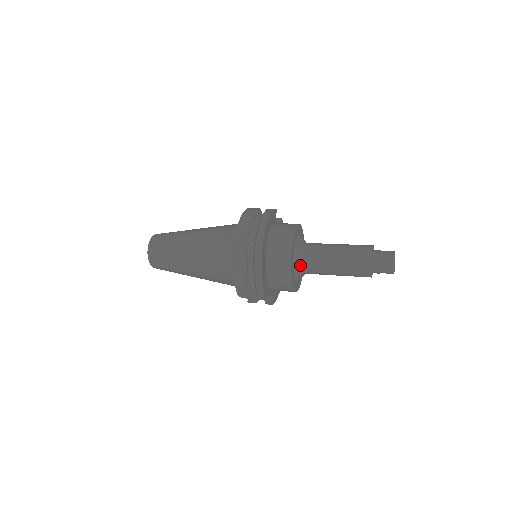
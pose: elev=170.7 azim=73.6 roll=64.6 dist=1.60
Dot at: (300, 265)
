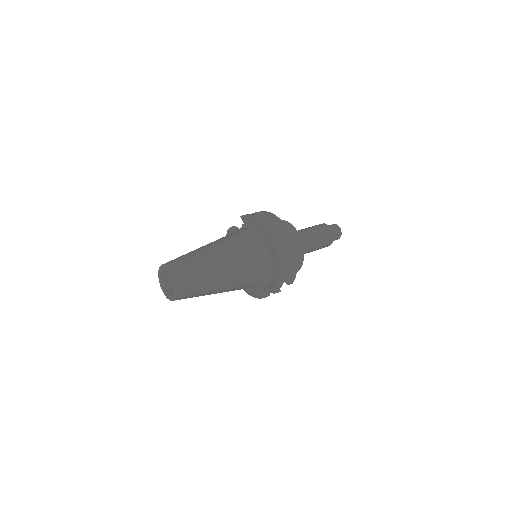
Dot at: occluded
